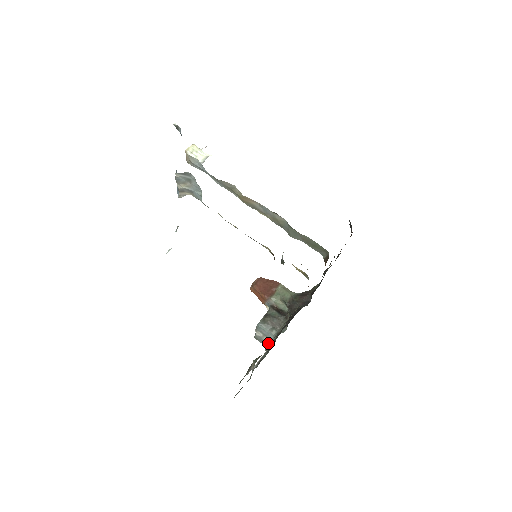
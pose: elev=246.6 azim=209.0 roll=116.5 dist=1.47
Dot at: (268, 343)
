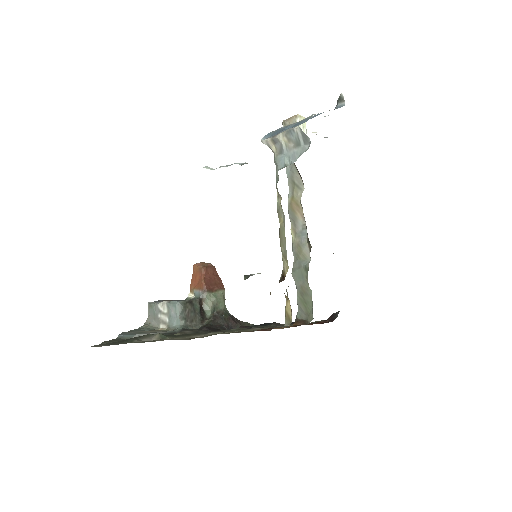
Dot at: (160, 322)
